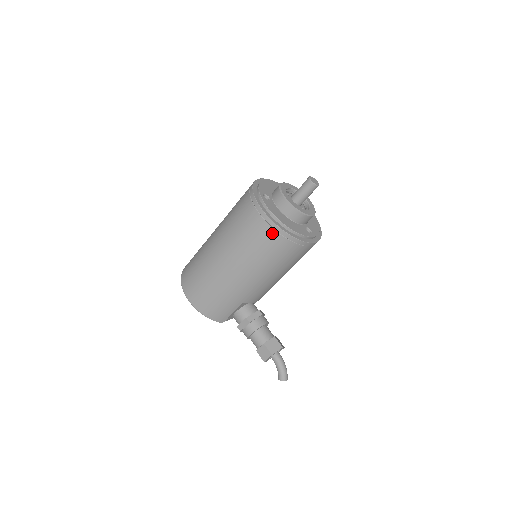
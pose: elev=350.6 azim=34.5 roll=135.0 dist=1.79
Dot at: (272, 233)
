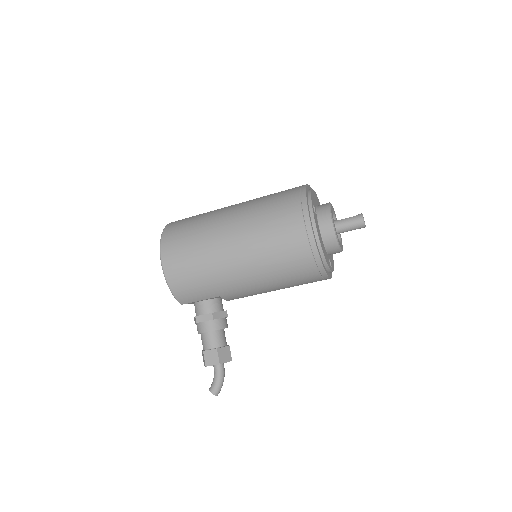
Dot at: (305, 249)
